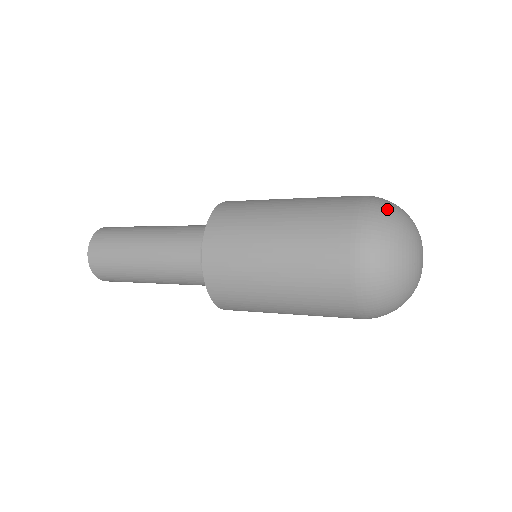
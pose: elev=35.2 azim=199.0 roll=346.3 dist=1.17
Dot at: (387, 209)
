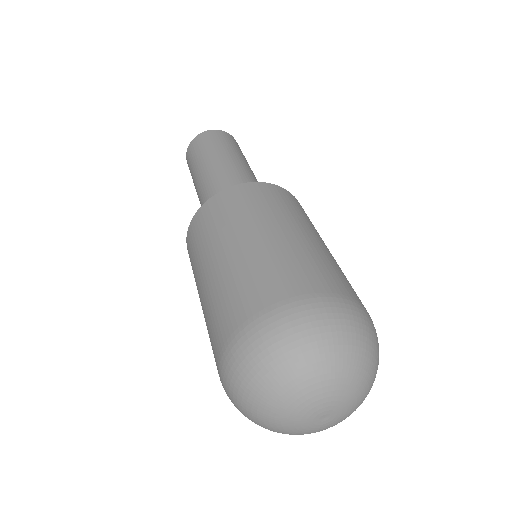
Dot at: (248, 369)
